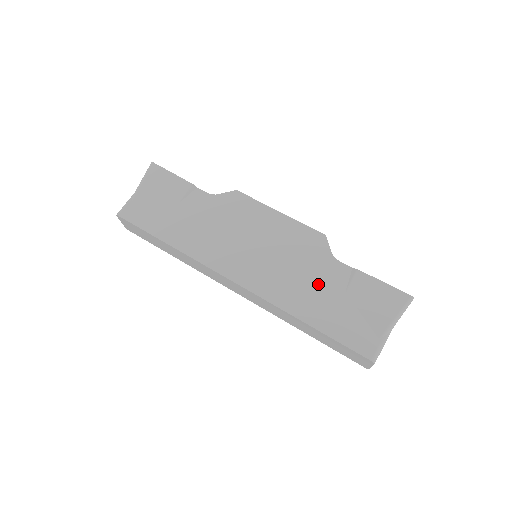
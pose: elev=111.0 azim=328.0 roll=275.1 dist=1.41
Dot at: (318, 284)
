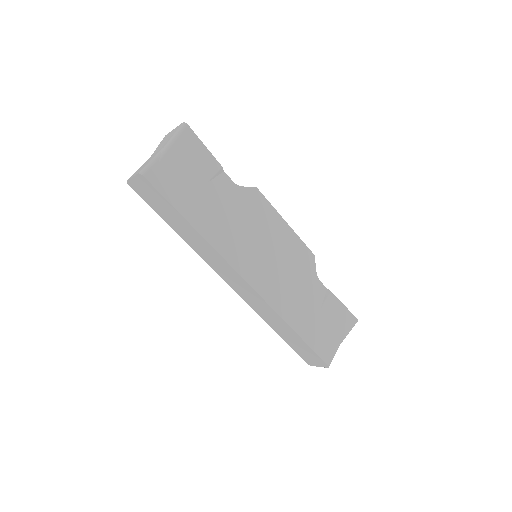
Dot at: (305, 298)
